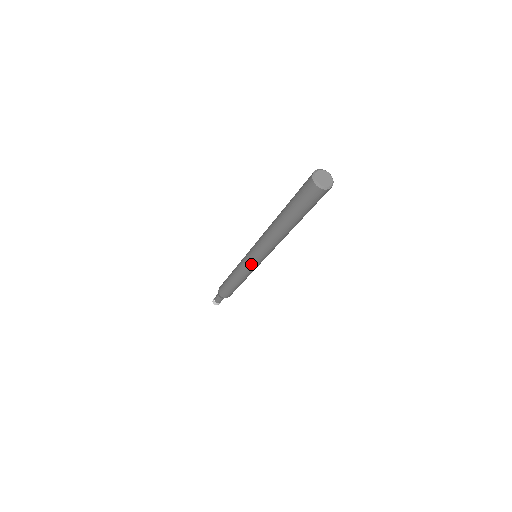
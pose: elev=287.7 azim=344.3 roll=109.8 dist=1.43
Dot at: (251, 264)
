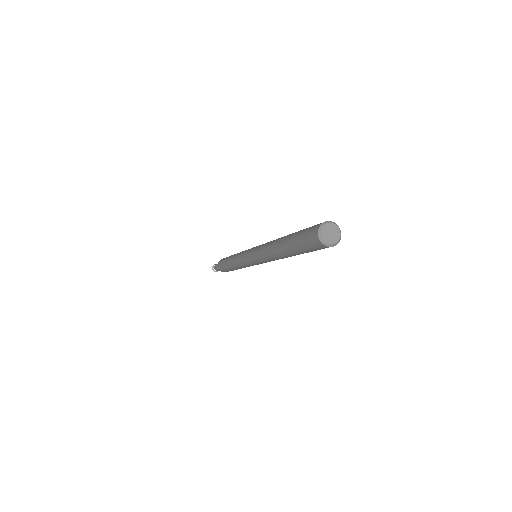
Dot at: (249, 262)
